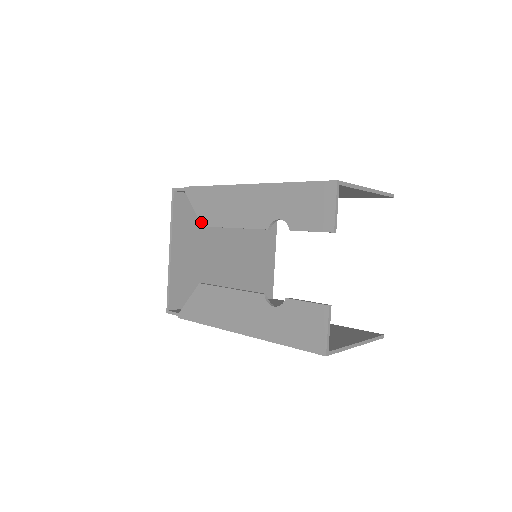
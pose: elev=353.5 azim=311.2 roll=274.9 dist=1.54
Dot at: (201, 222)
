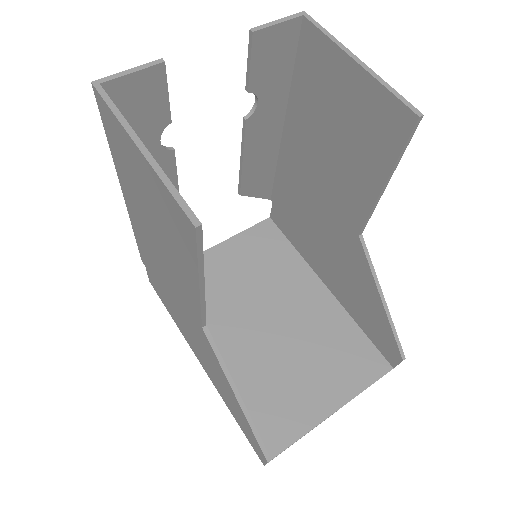
Dot at: (242, 192)
